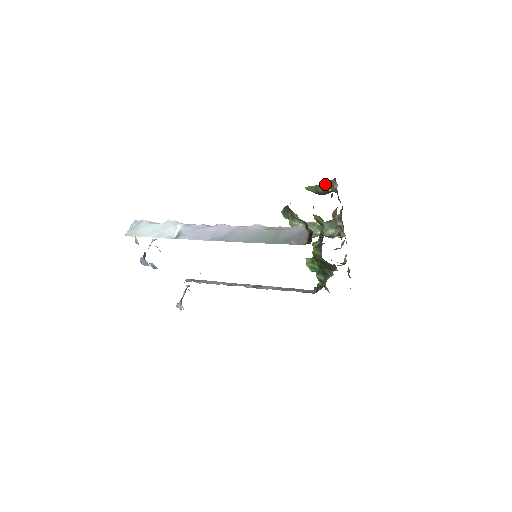
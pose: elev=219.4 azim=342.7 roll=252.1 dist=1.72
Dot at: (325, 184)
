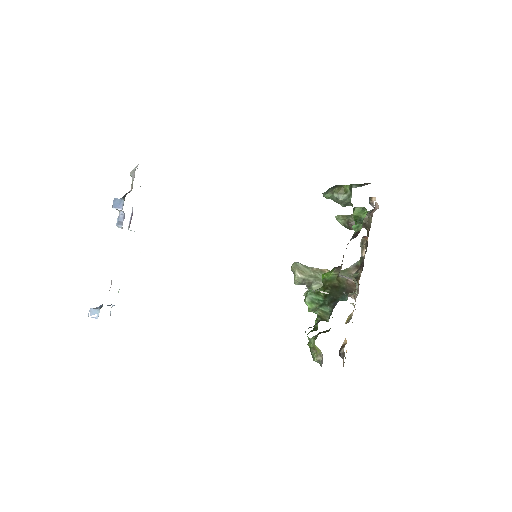
Dot at: occluded
